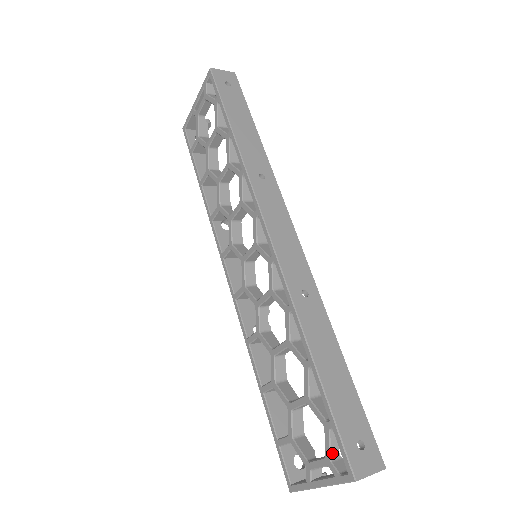
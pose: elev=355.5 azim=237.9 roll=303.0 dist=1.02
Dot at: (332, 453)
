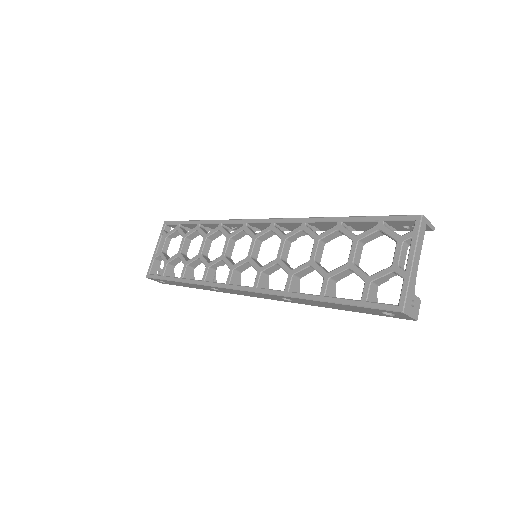
Dot at: (398, 234)
